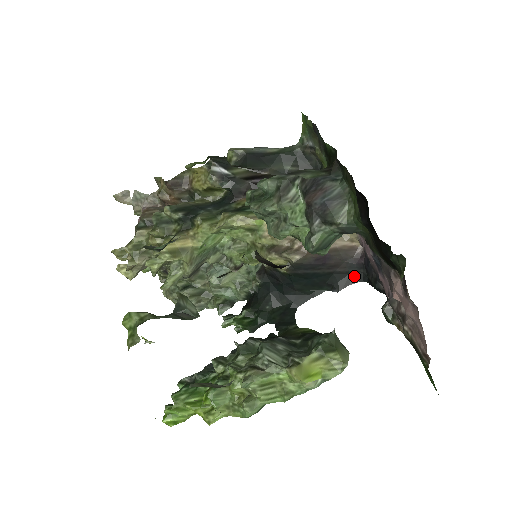
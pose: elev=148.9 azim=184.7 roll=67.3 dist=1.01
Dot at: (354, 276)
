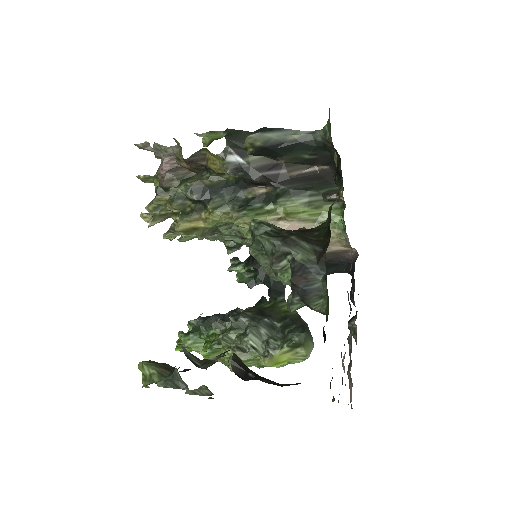
Dot at: (343, 267)
